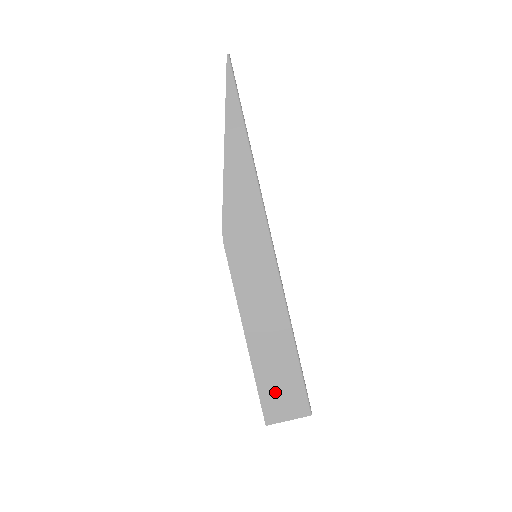
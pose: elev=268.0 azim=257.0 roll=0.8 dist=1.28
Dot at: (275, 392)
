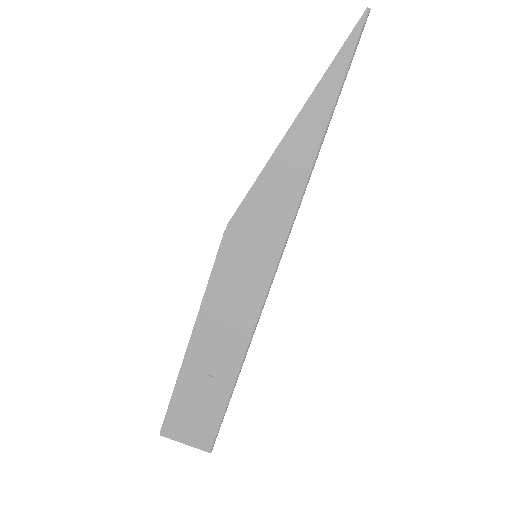
Dot at: (187, 412)
